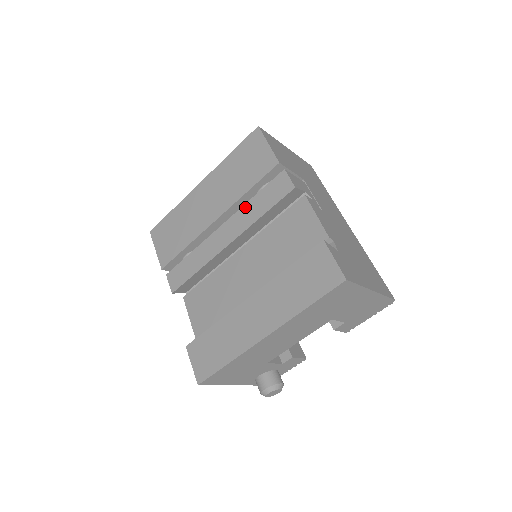
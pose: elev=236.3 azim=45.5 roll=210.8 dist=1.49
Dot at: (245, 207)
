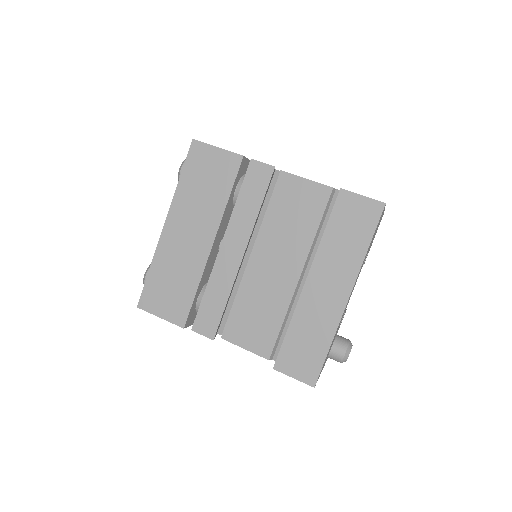
Dot at: (235, 214)
